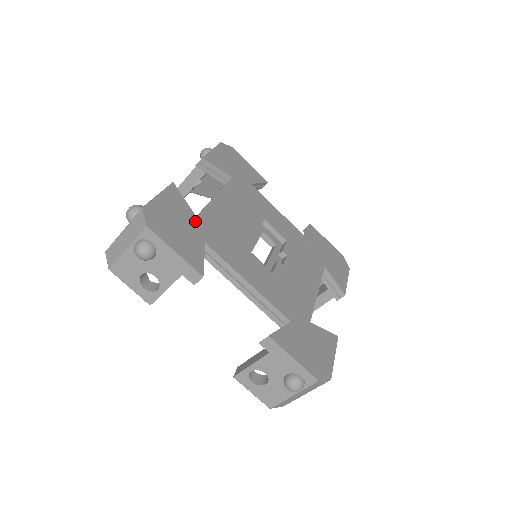
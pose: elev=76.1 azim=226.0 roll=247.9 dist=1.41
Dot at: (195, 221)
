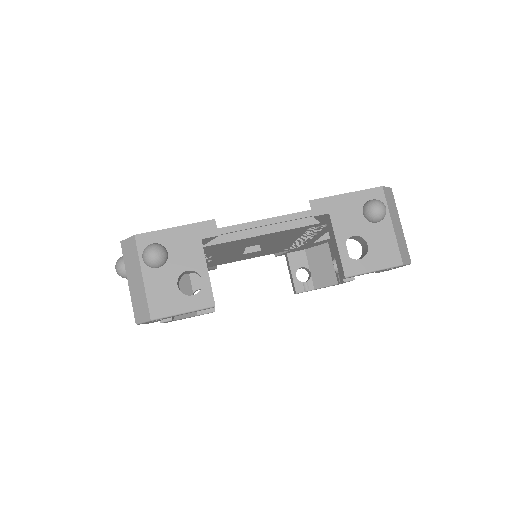
Dot at: occluded
